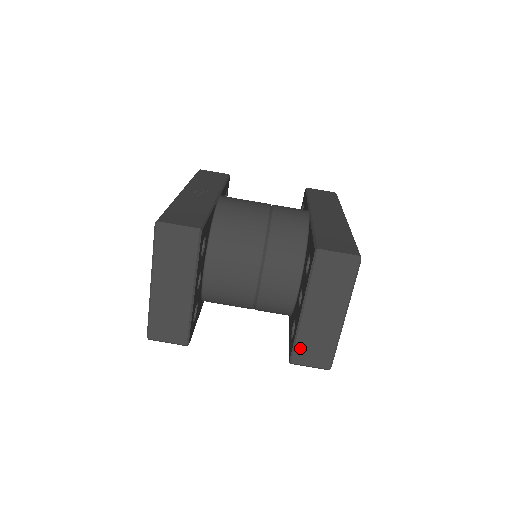
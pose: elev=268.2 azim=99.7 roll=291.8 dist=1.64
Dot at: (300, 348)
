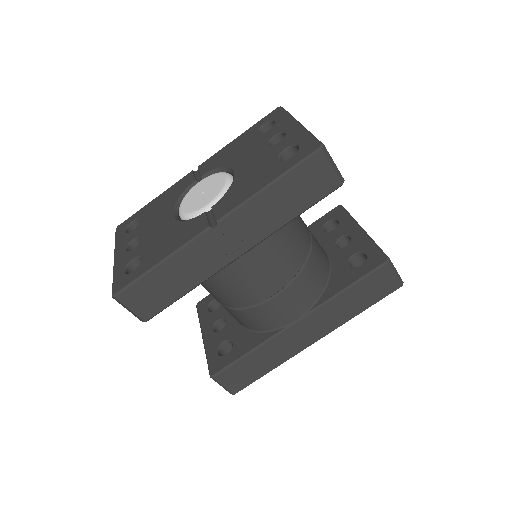
Dot at: occluded
